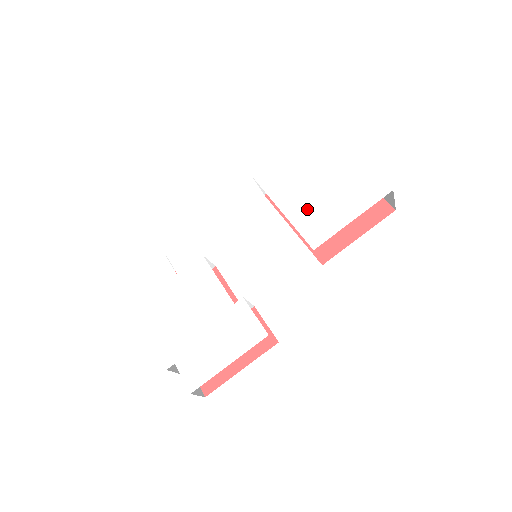
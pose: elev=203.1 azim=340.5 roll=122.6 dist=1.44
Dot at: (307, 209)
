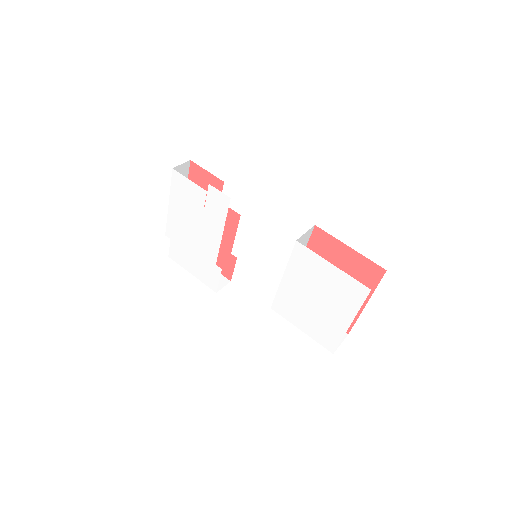
Dot at: (293, 297)
